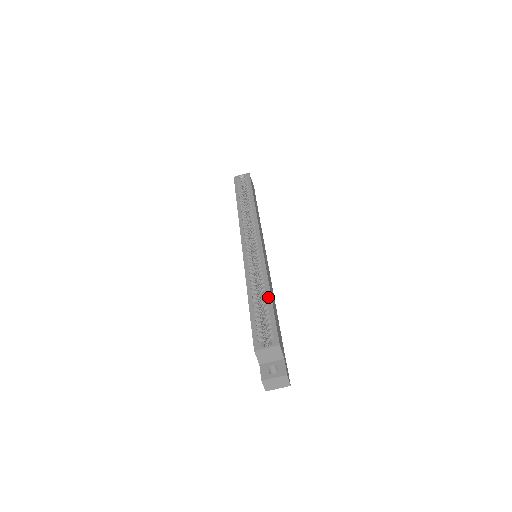
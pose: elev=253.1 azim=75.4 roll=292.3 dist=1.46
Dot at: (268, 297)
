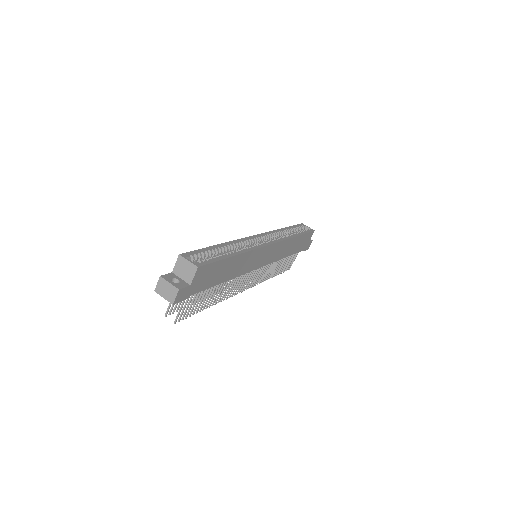
Dot at: (229, 255)
